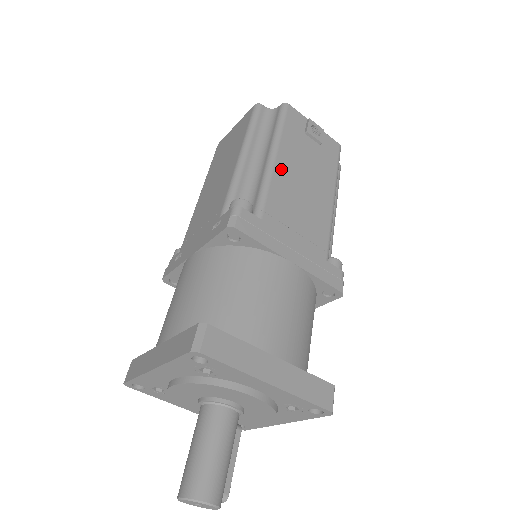
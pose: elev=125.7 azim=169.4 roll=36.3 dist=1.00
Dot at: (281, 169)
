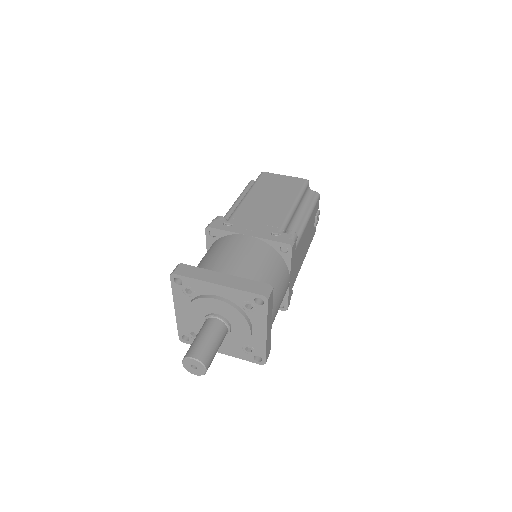
Dot at: (306, 229)
